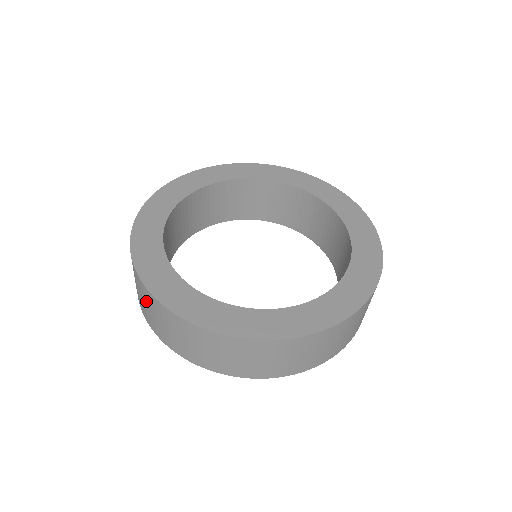
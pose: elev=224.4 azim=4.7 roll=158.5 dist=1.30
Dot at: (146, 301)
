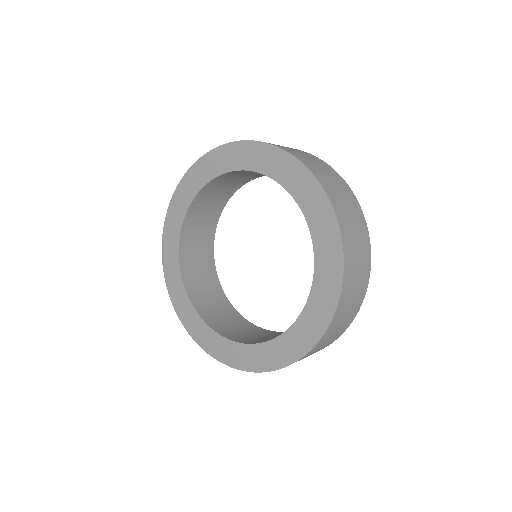
Dot at: occluded
